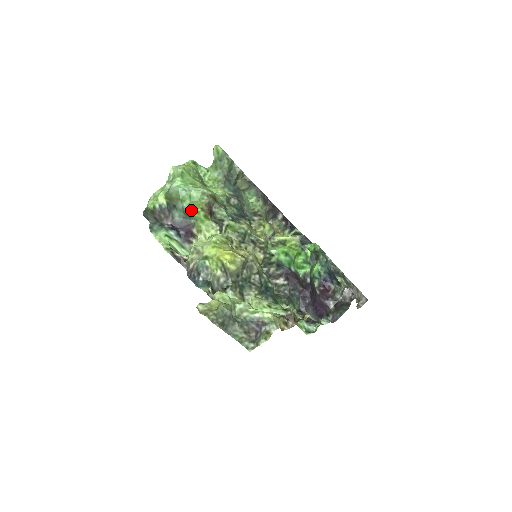
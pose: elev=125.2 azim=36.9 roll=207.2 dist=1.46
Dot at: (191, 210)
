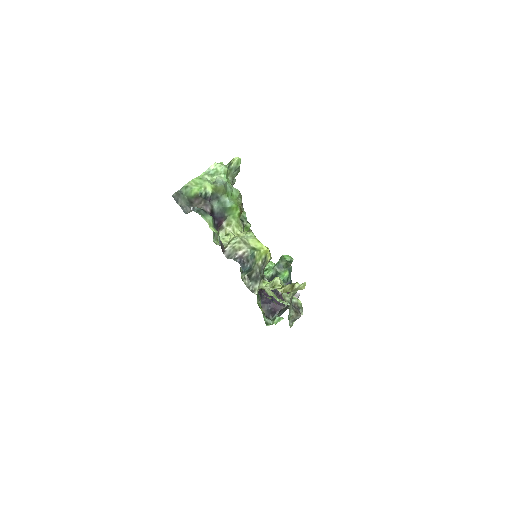
Dot at: (233, 206)
